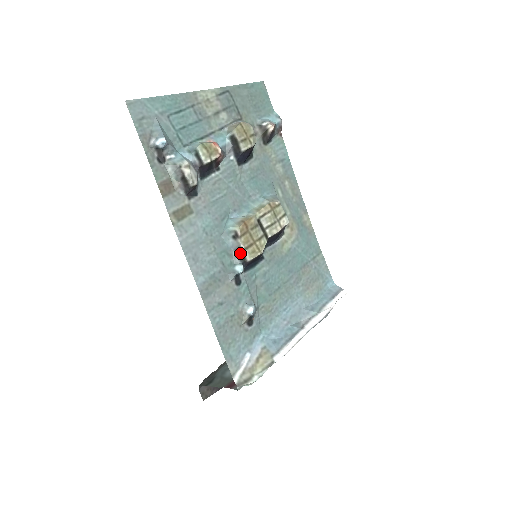
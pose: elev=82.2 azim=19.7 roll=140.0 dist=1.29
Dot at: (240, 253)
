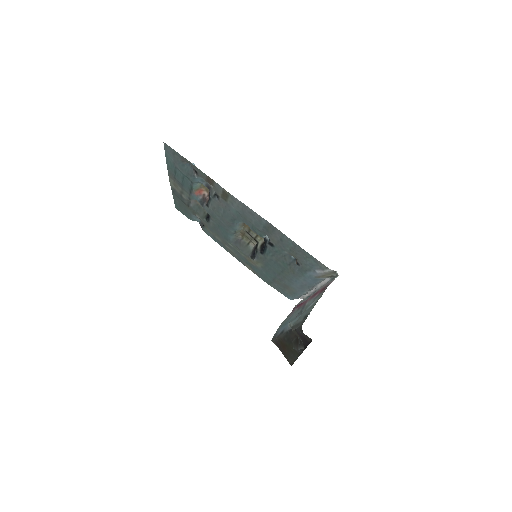
Dot at: occluded
